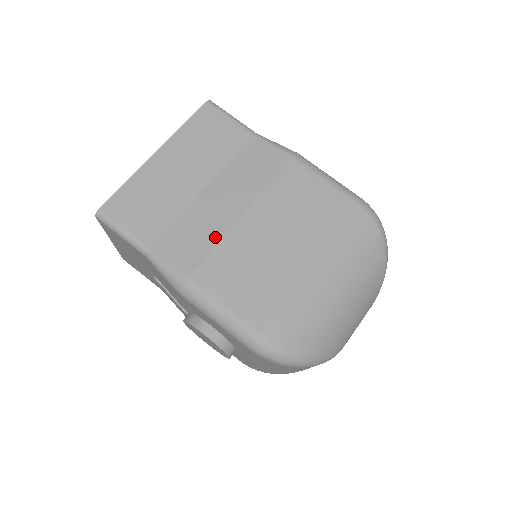
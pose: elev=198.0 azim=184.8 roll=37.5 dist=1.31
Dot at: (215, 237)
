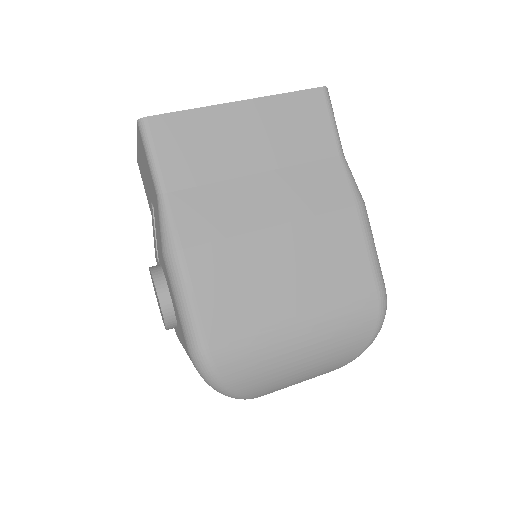
Dot at: (233, 229)
